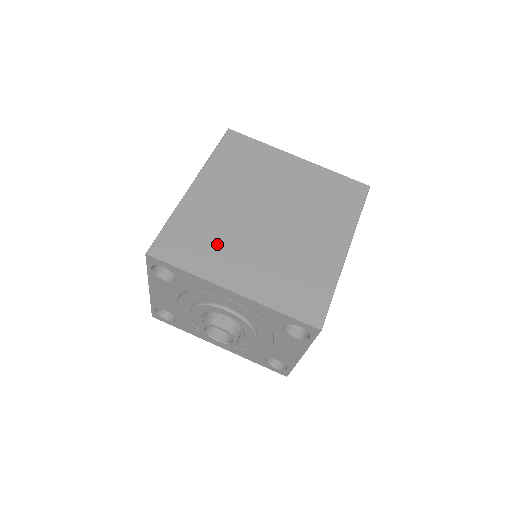
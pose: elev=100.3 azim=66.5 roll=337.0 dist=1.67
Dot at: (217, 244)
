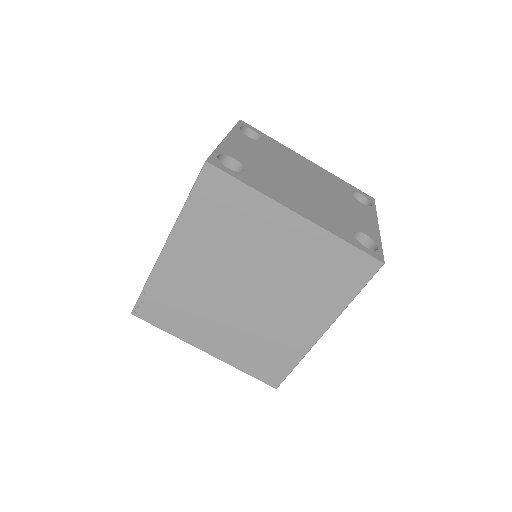
Dot at: (192, 313)
